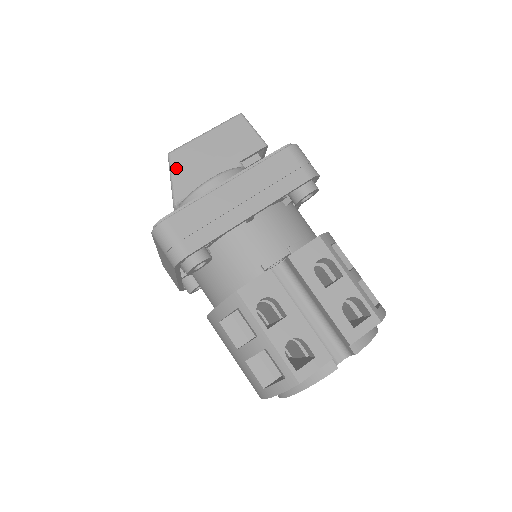
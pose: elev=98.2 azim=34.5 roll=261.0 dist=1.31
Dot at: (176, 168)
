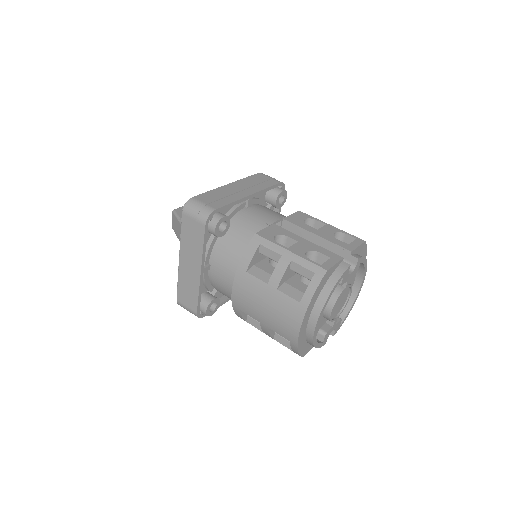
Dot at: (181, 215)
